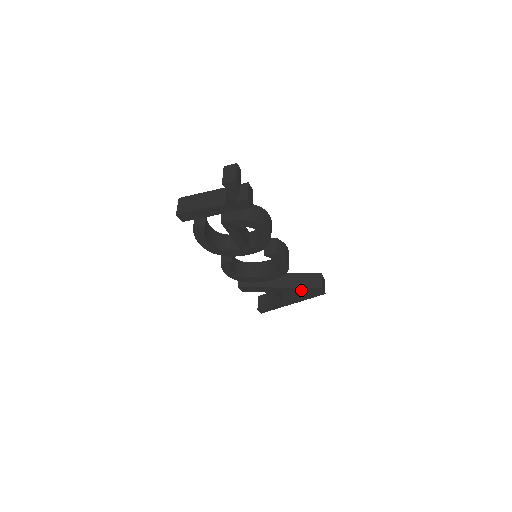
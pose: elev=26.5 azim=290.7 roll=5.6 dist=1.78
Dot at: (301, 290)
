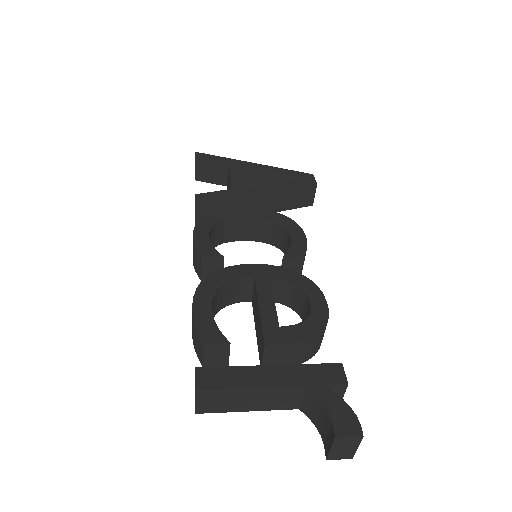
Dot at: occluded
